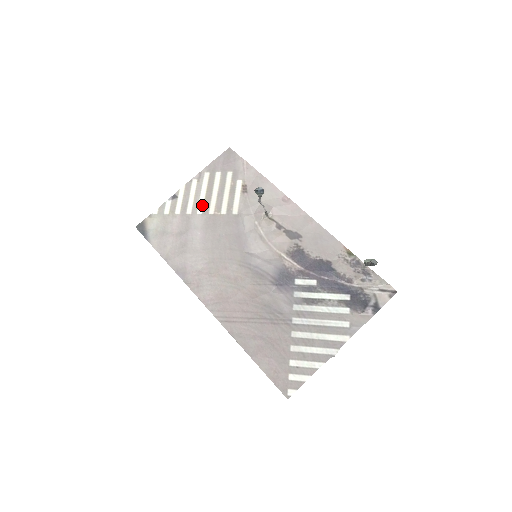
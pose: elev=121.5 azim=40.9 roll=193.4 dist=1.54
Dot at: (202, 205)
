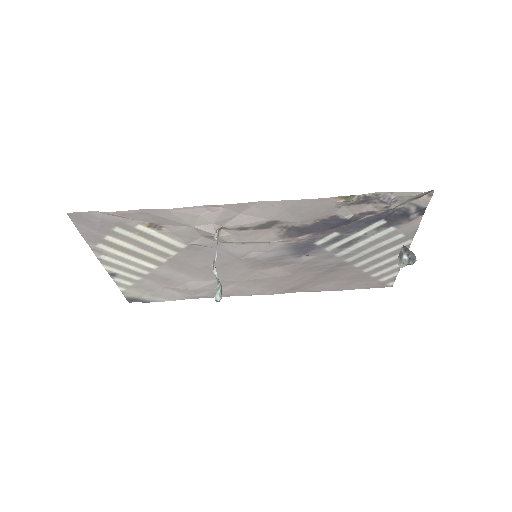
Dot at: (146, 263)
